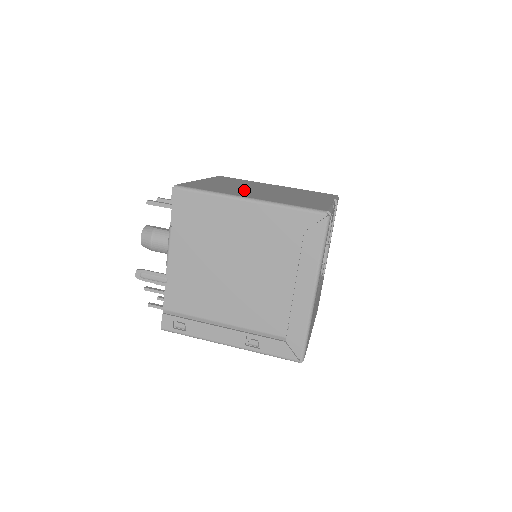
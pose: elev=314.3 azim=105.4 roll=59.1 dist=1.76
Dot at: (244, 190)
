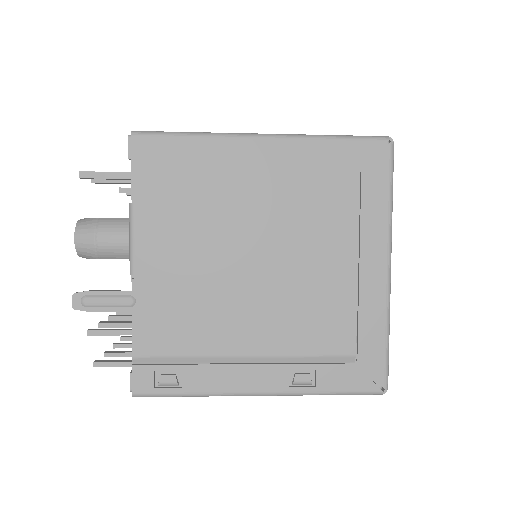
Dot at: occluded
